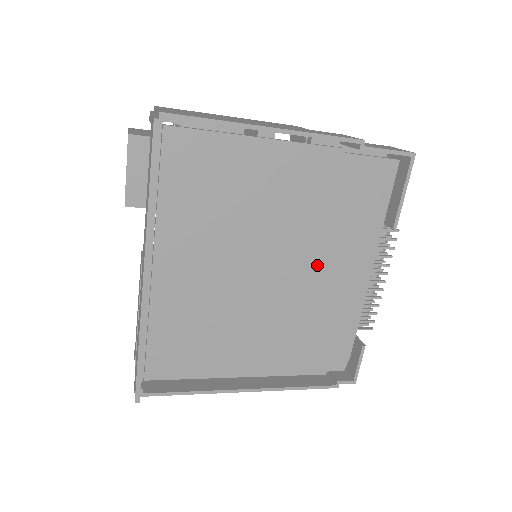
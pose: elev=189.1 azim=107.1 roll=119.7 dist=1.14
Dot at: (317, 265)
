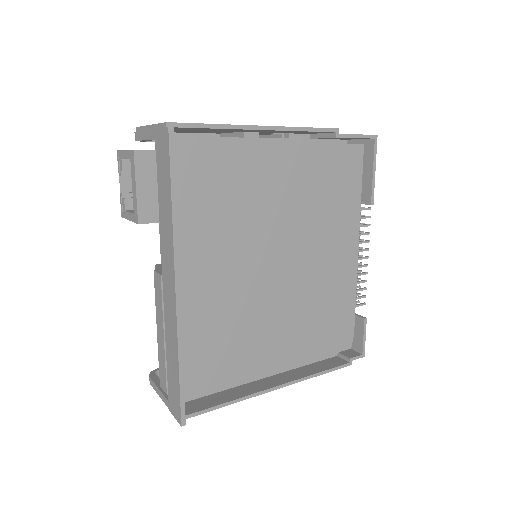
Dot at: (315, 251)
